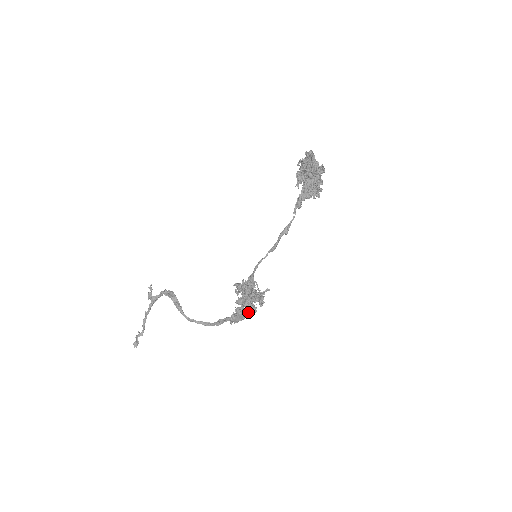
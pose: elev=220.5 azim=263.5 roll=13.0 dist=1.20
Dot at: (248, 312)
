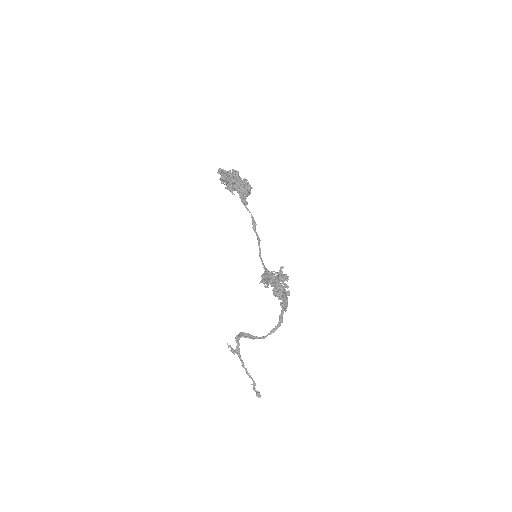
Dot at: (283, 291)
